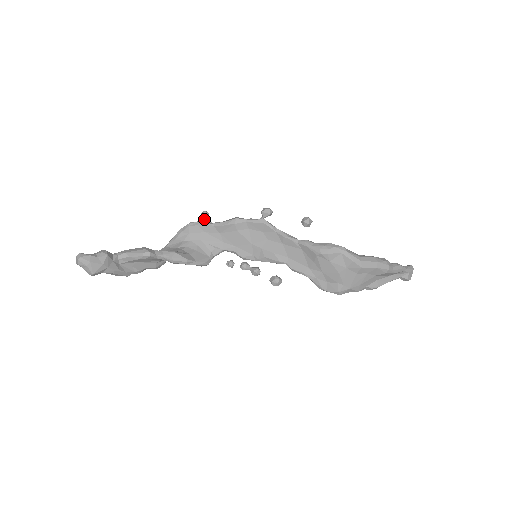
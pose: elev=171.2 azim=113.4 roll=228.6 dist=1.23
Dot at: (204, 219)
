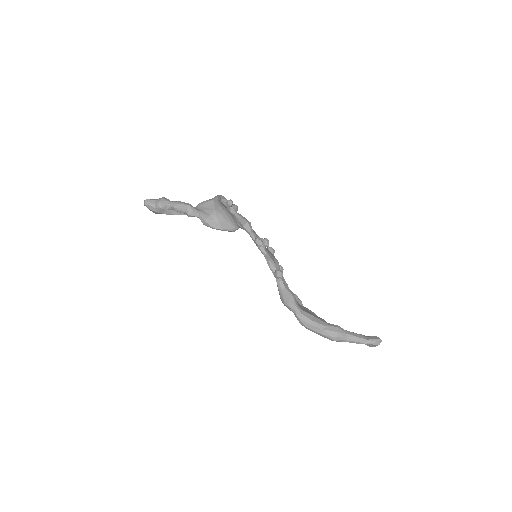
Dot at: (229, 206)
